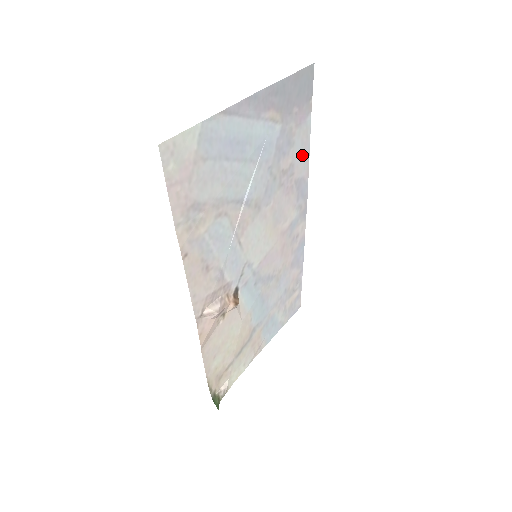
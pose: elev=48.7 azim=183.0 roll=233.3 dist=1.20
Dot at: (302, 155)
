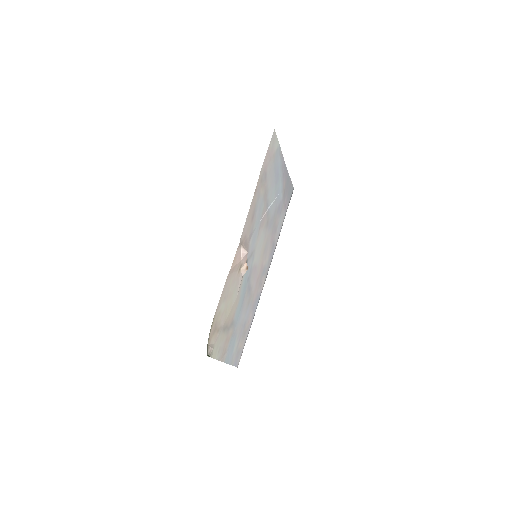
Dot at: (279, 229)
